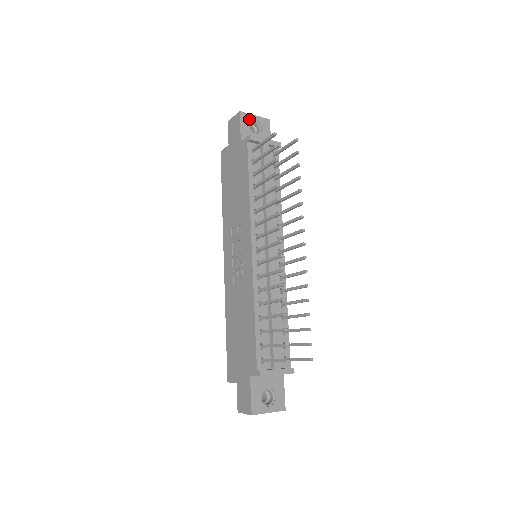
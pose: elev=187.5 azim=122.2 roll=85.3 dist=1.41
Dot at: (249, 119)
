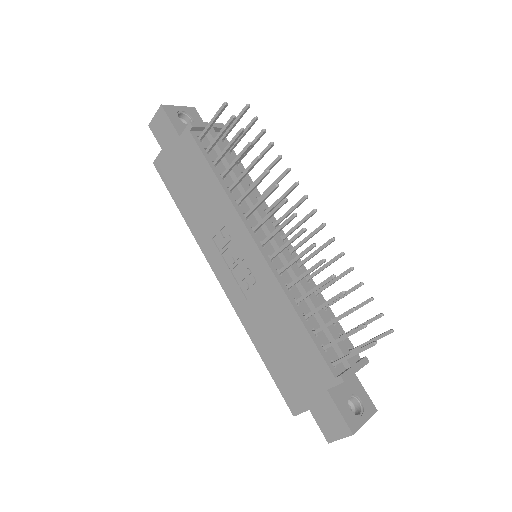
Dot at: (175, 111)
